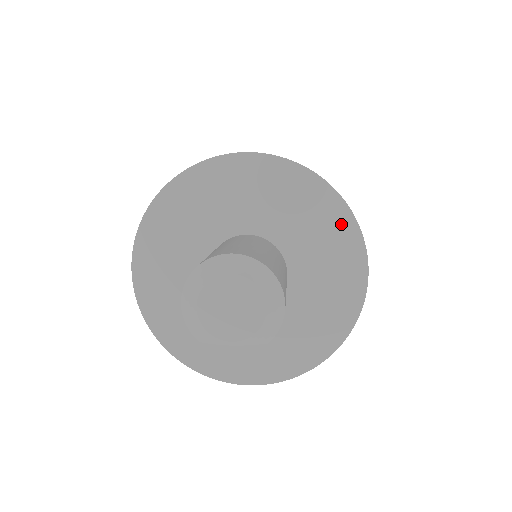
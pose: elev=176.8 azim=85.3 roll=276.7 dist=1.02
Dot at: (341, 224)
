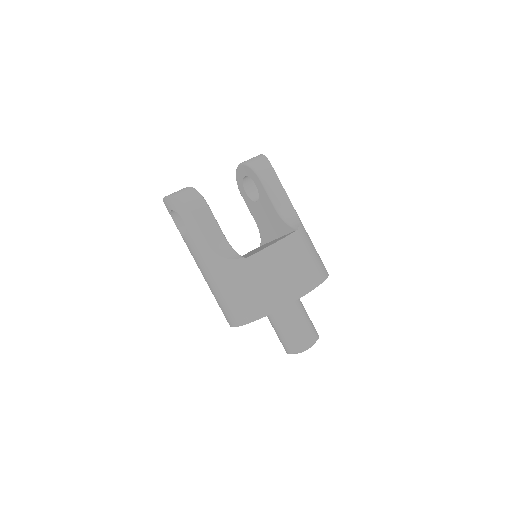
Dot at: occluded
